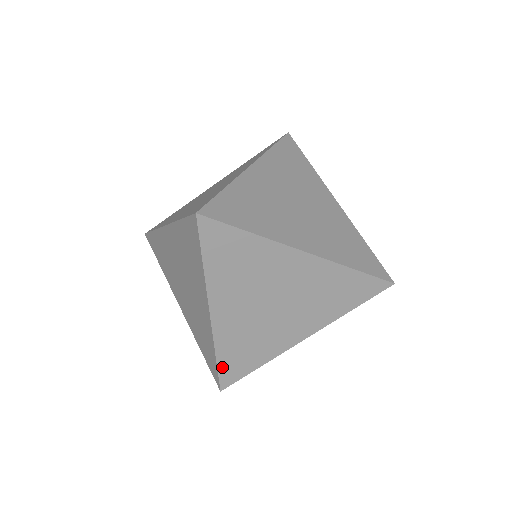
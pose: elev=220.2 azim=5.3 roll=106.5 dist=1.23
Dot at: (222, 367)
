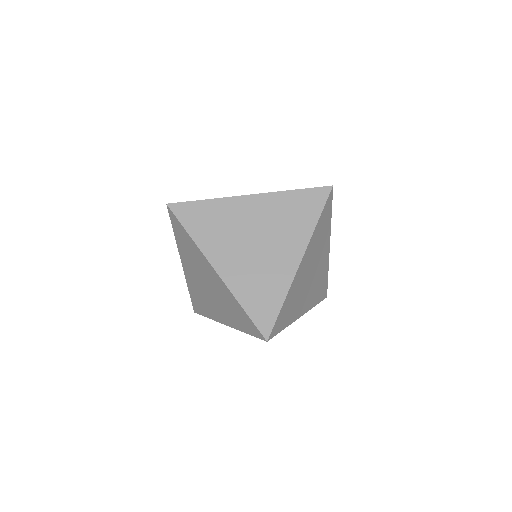
Dot at: (192, 299)
